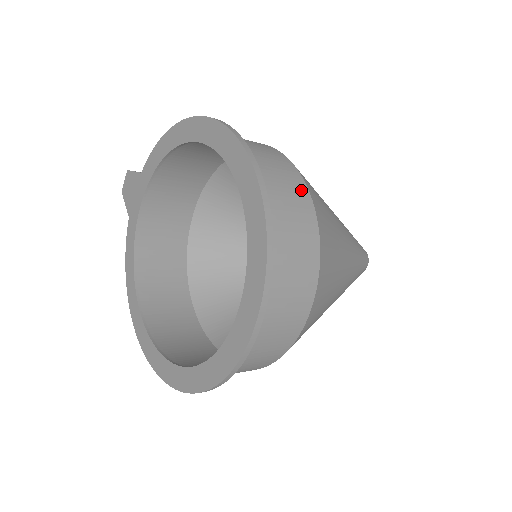
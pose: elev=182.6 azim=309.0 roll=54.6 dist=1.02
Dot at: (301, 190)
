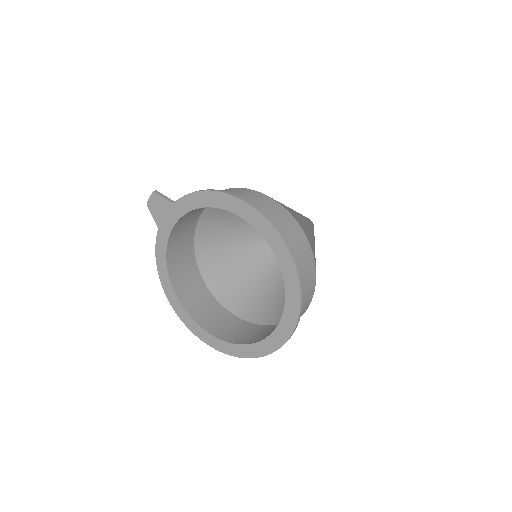
Dot at: (308, 251)
